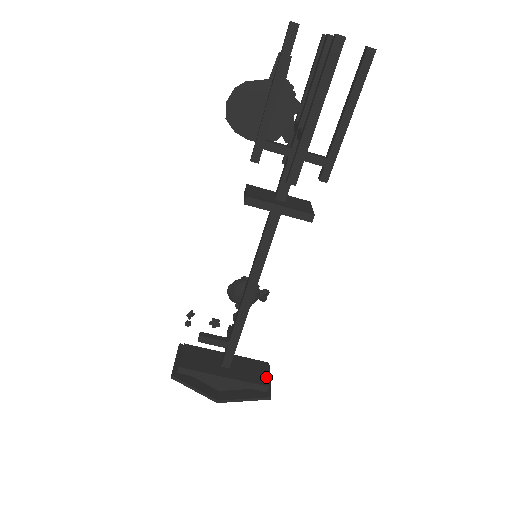
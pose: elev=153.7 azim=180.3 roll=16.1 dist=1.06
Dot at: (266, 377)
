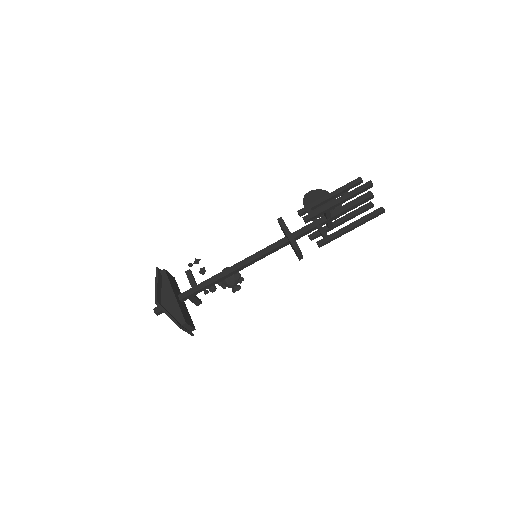
Dot at: (189, 323)
